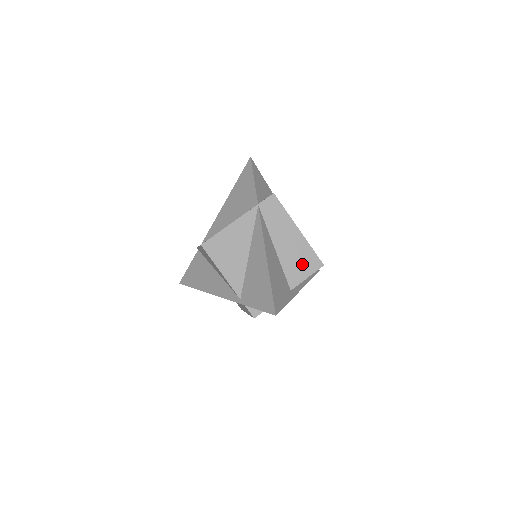
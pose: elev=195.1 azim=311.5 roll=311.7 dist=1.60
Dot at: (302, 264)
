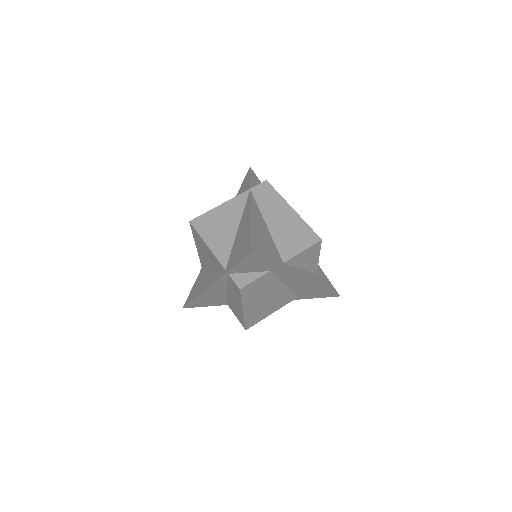
Dot at: (296, 238)
